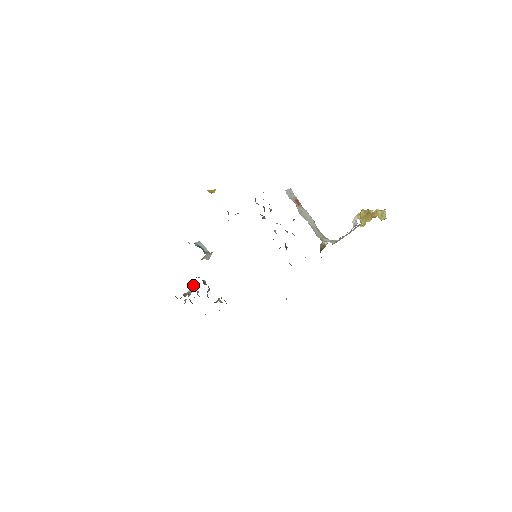
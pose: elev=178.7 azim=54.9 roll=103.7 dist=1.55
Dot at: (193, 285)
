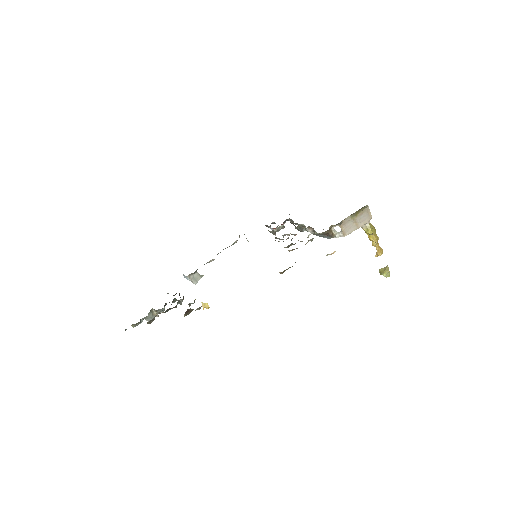
Dot at: occluded
